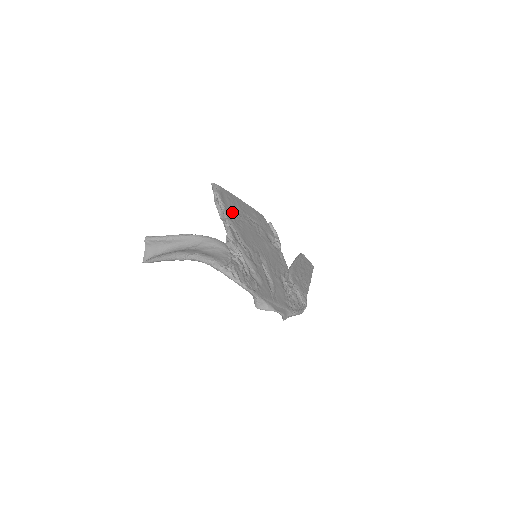
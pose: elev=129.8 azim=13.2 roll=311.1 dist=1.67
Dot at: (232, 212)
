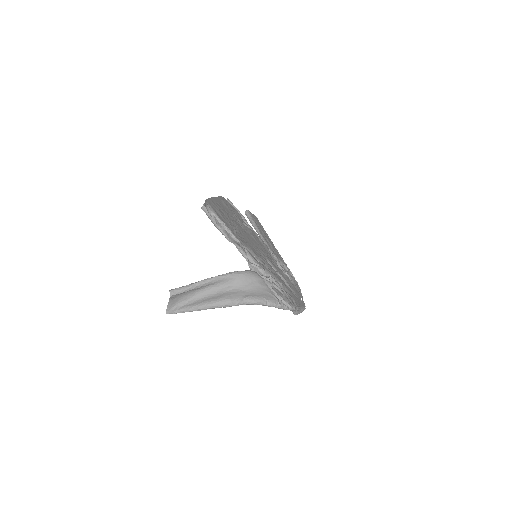
Dot at: (231, 226)
